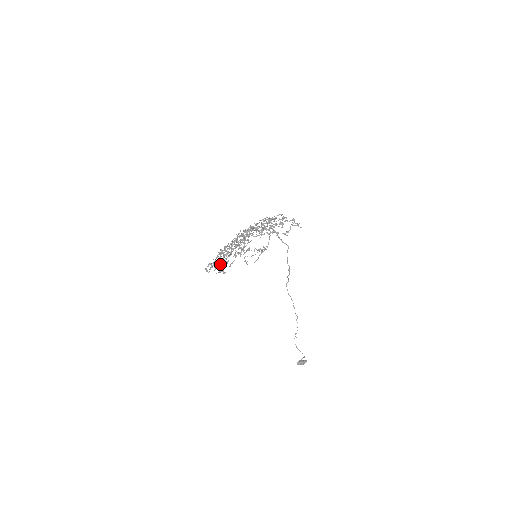
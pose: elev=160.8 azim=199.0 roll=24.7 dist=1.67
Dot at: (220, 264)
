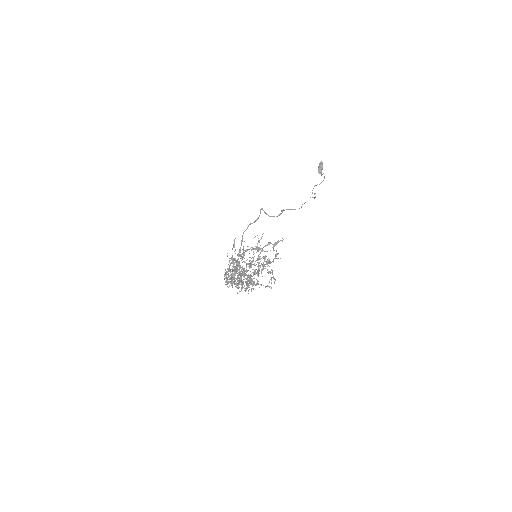
Dot at: occluded
